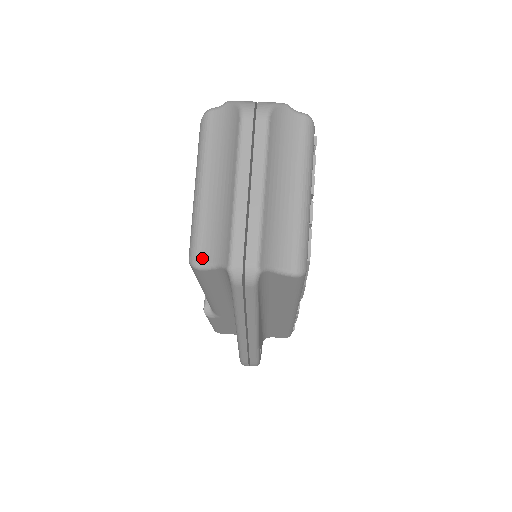
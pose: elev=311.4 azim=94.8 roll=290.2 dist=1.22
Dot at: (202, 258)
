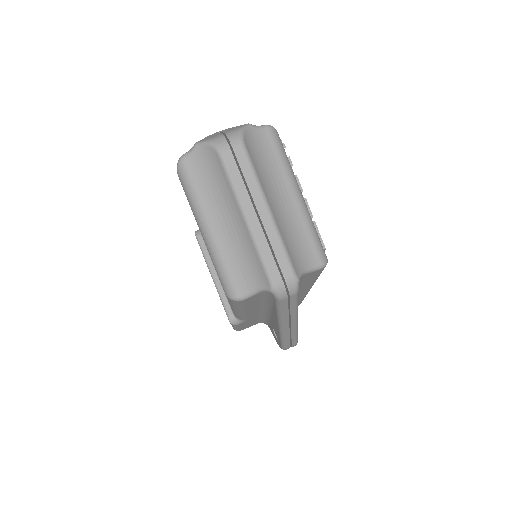
Dot at: (240, 290)
